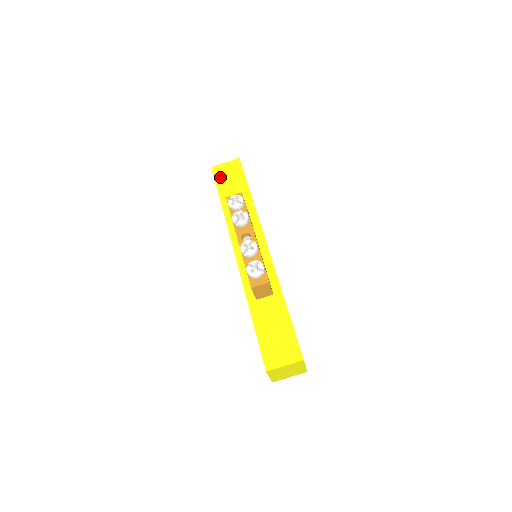
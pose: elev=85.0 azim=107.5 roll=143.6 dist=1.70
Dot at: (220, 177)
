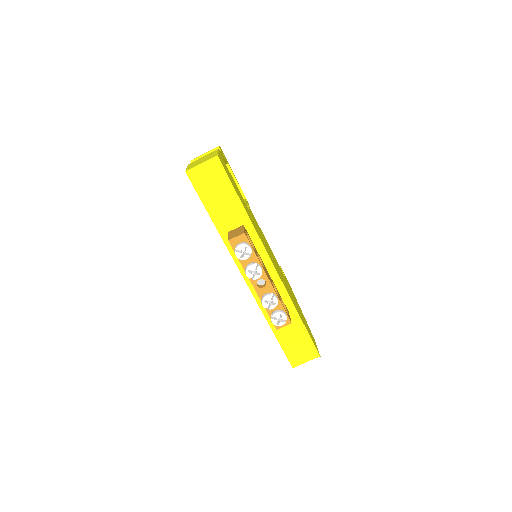
Dot at: (201, 187)
